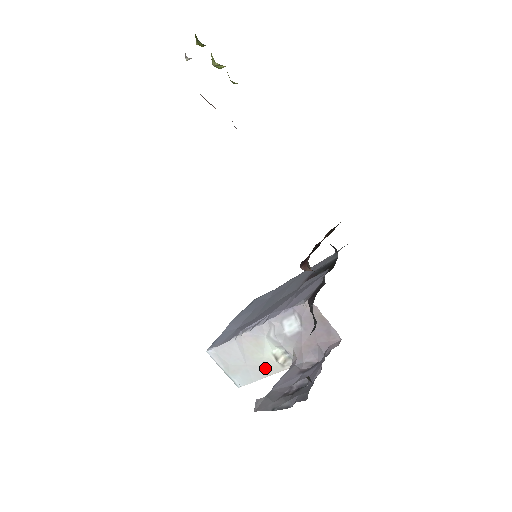
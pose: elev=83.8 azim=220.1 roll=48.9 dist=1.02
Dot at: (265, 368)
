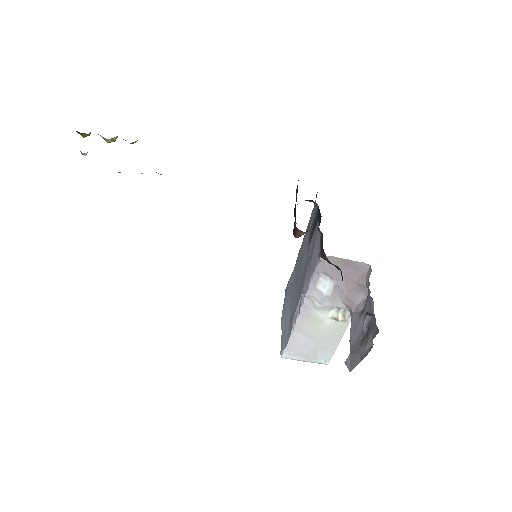
Dot at: (334, 334)
